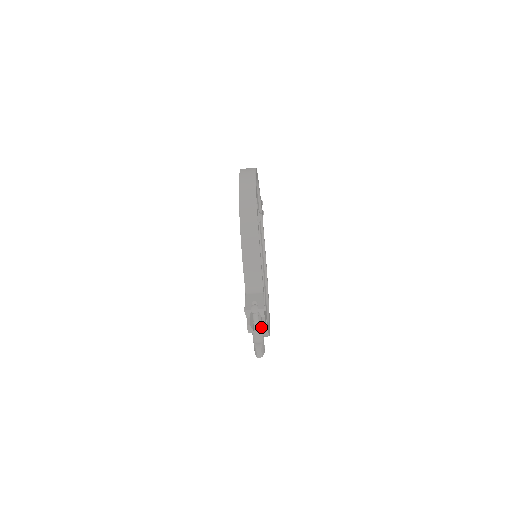
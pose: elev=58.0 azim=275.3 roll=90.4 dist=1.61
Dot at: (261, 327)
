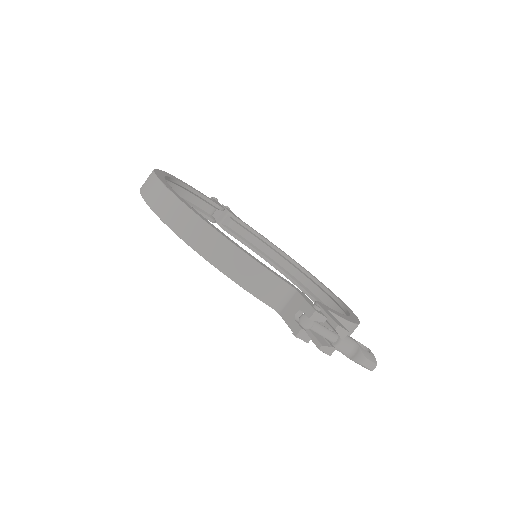
Dot at: (337, 334)
